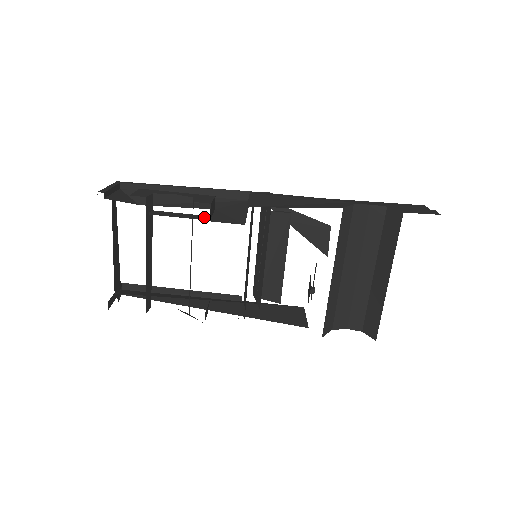
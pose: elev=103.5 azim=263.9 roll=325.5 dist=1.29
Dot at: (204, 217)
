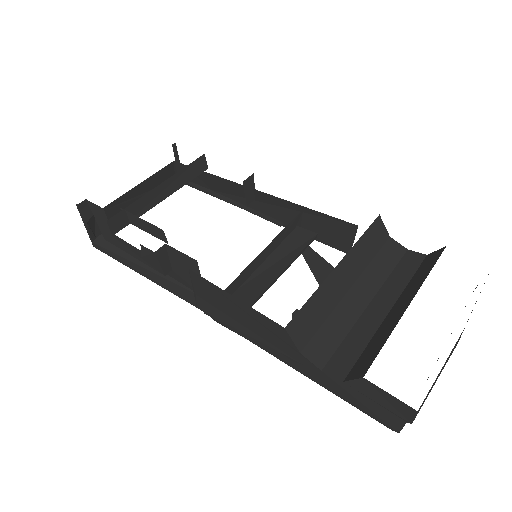
Dot at: occluded
